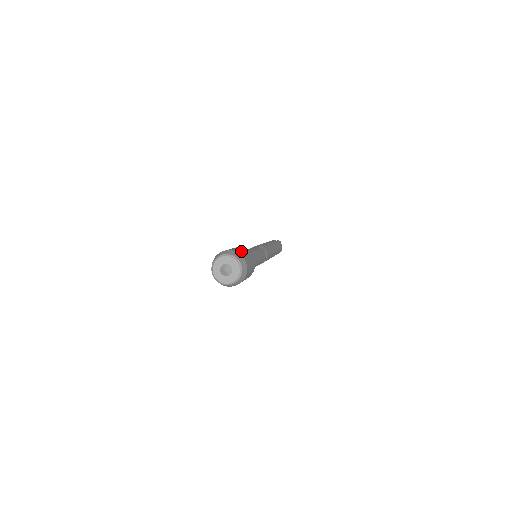
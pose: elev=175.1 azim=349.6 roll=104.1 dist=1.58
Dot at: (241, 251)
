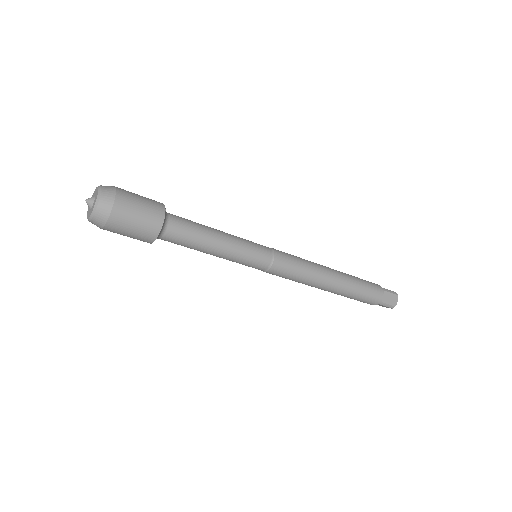
Dot at: occluded
